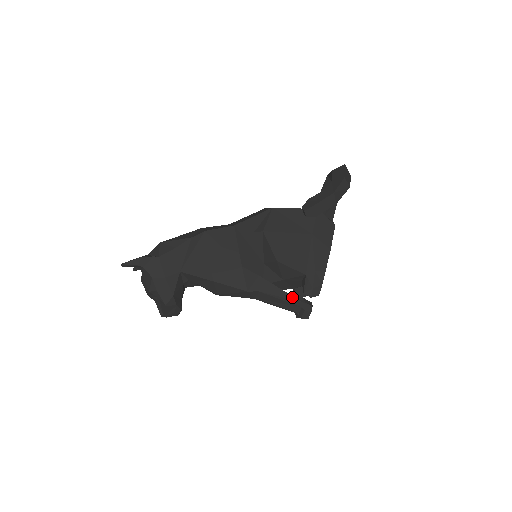
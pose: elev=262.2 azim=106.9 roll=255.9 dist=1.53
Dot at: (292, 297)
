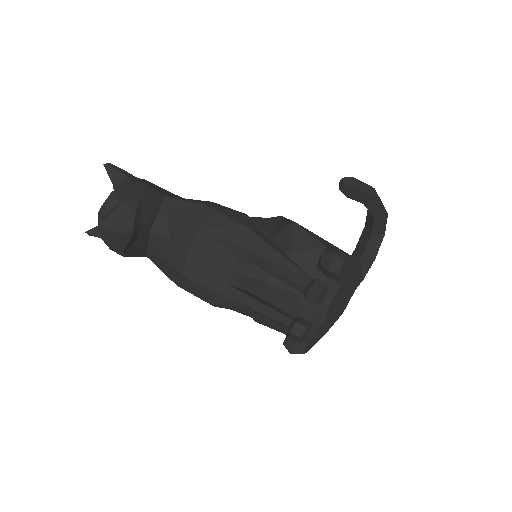
Dot at: (300, 268)
